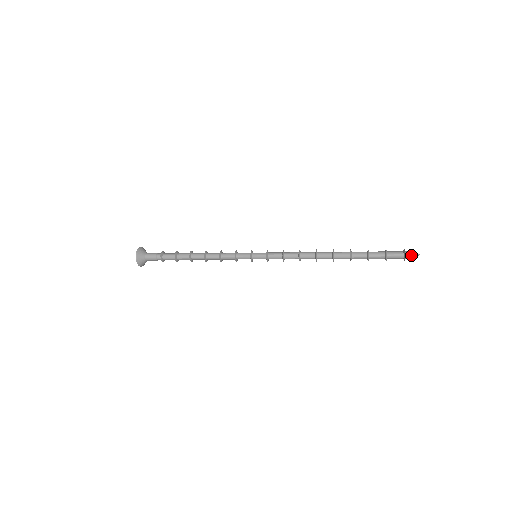
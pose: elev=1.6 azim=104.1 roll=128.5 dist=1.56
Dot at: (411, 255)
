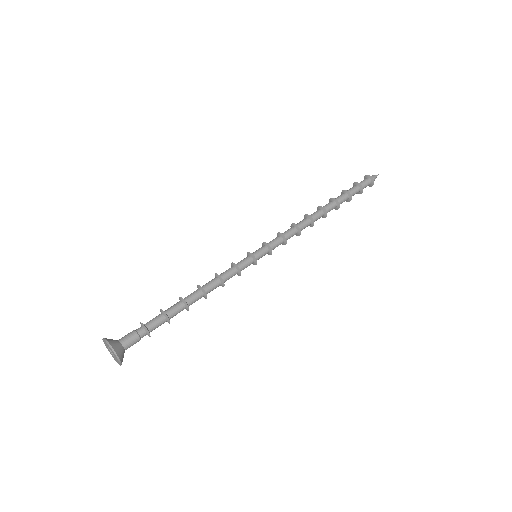
Dot at: occluded
